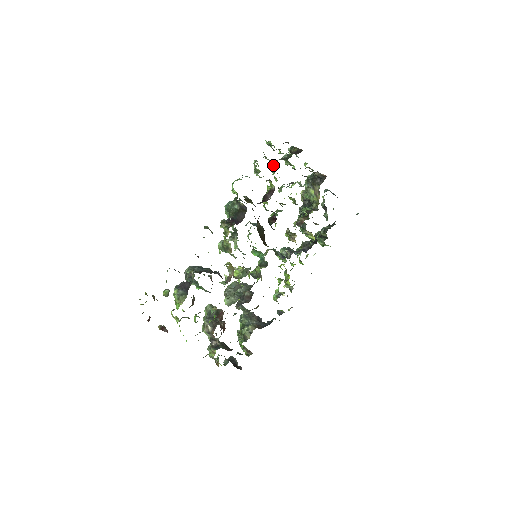
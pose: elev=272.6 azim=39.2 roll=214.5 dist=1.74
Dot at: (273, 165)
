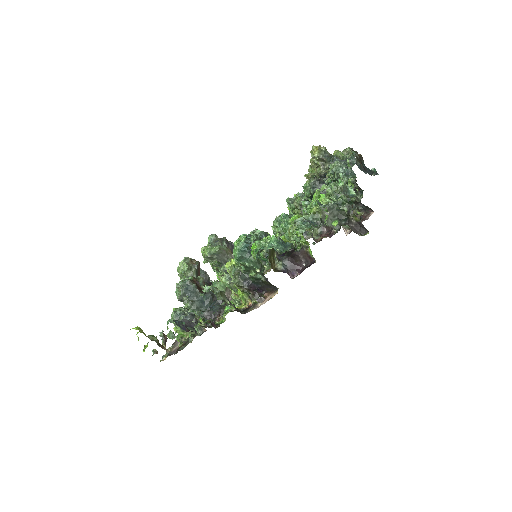
Dot at: (311, 209)
